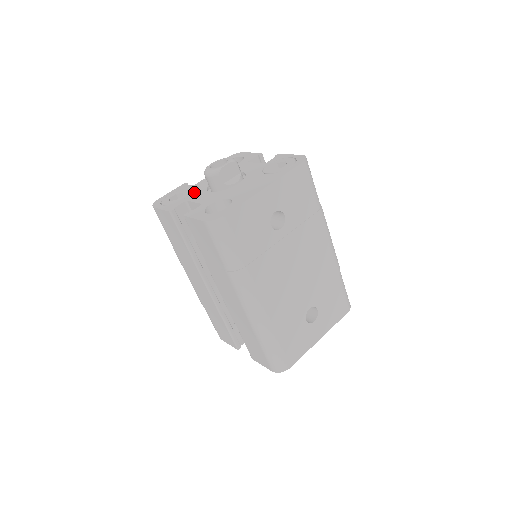
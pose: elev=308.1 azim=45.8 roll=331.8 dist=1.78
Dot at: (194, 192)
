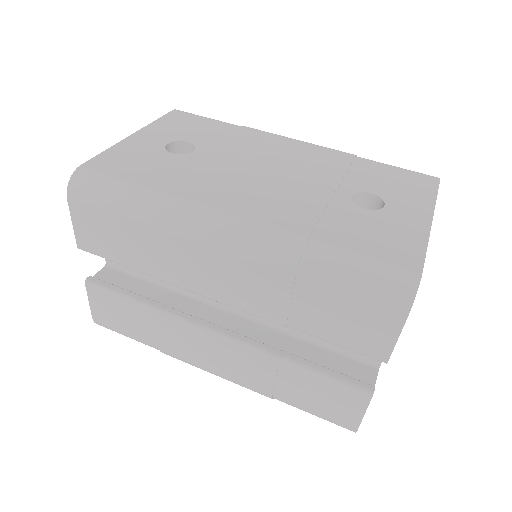
Dot at: occluded
